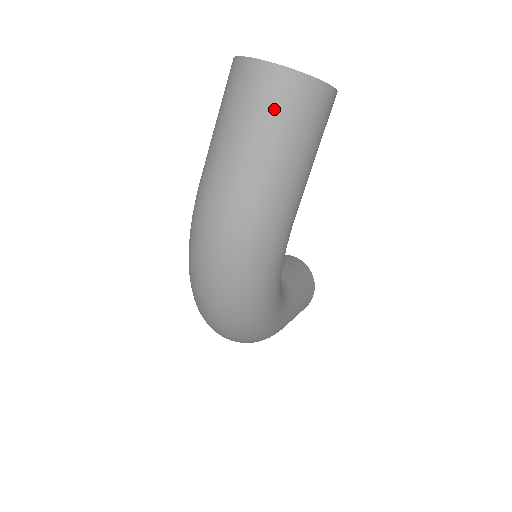
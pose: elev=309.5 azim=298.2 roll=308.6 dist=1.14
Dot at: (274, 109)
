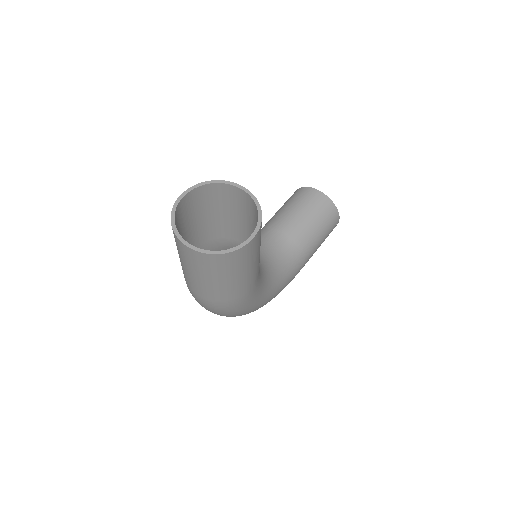
Dot at: (203, 268)
